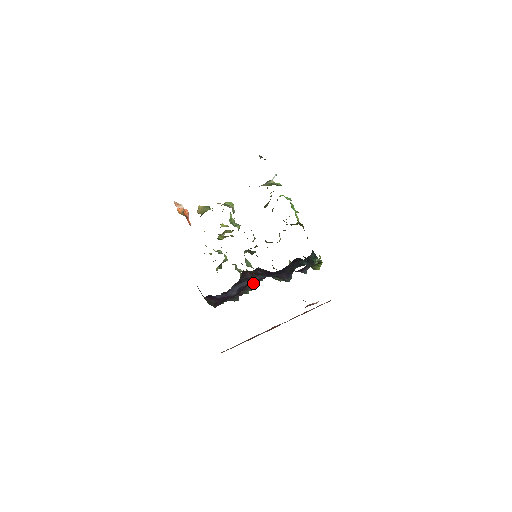
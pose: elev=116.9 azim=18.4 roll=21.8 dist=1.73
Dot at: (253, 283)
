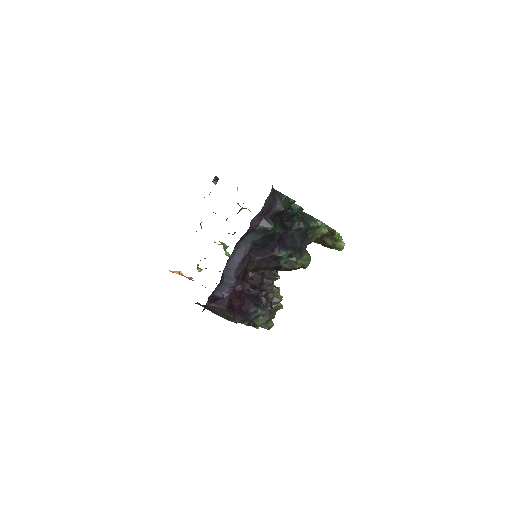
Dot at: (274, 287)
